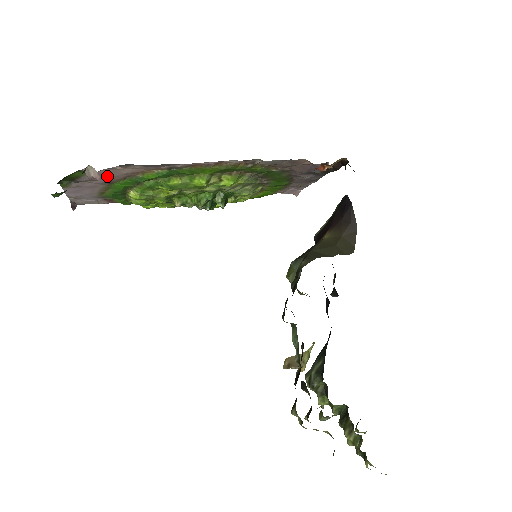
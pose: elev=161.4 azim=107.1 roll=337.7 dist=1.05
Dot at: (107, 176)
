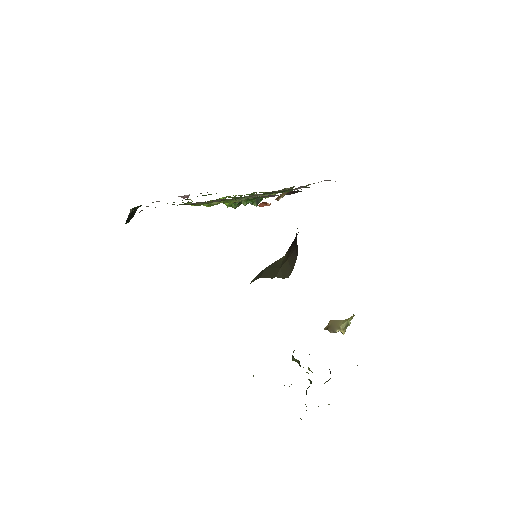
Dot at: occluded
